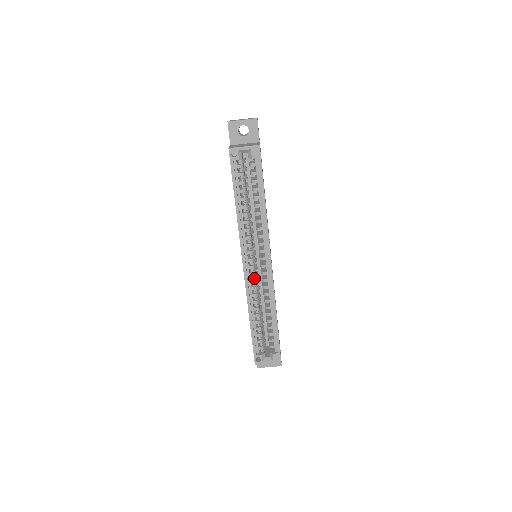
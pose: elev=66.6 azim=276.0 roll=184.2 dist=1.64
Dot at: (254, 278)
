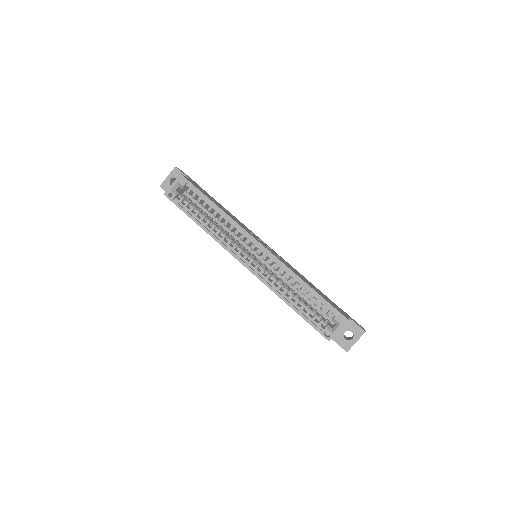
Dot at: (261, 268)
